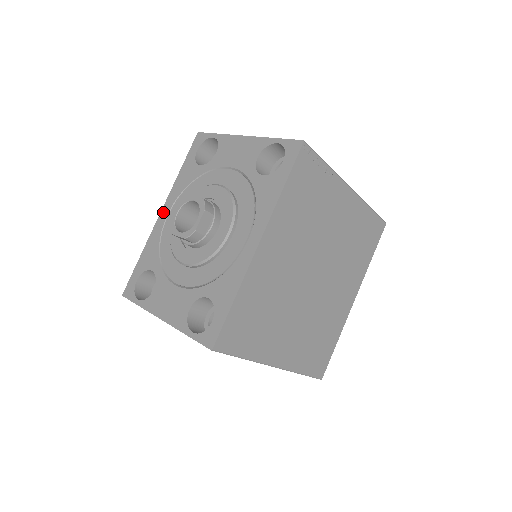
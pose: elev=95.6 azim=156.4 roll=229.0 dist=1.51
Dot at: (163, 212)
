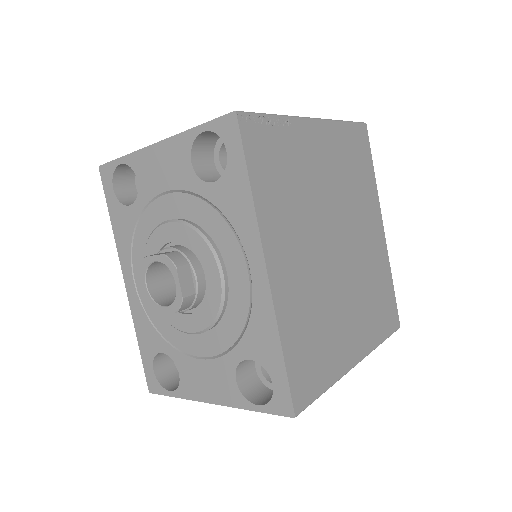
Dot at: (127, 281)
